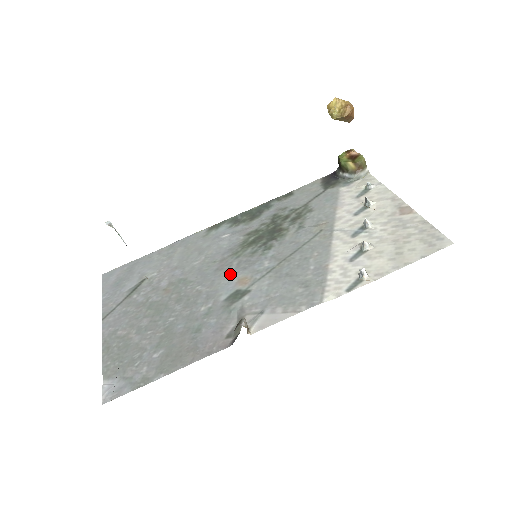
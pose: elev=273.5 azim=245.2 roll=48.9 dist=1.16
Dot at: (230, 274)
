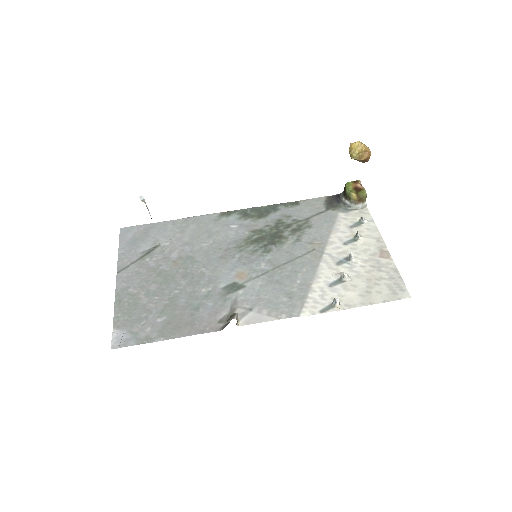
Dot at: (231, 265)
